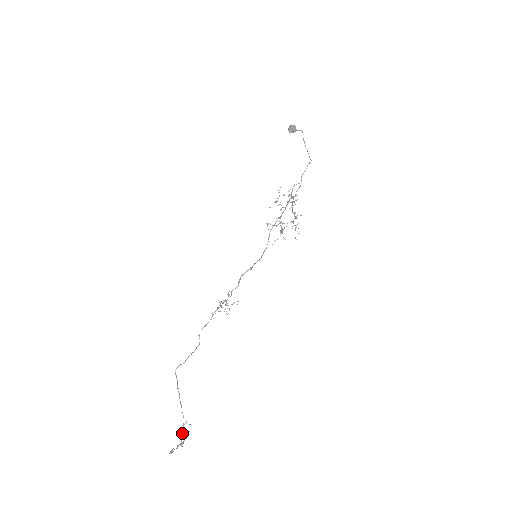
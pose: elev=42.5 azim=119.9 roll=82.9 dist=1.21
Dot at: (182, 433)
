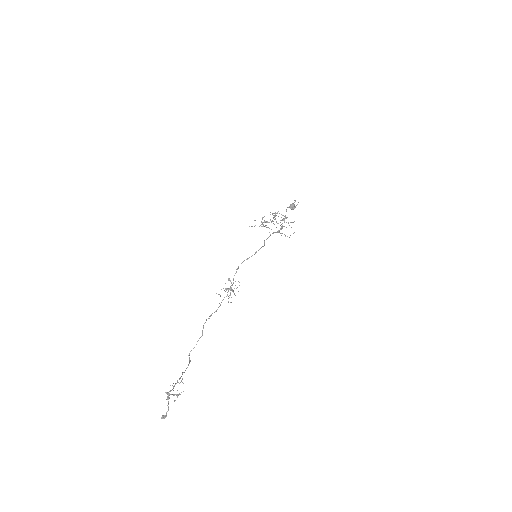
Dot at: (173, 388)
